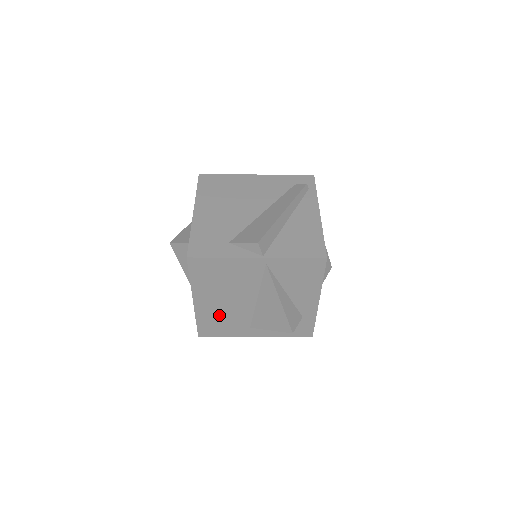
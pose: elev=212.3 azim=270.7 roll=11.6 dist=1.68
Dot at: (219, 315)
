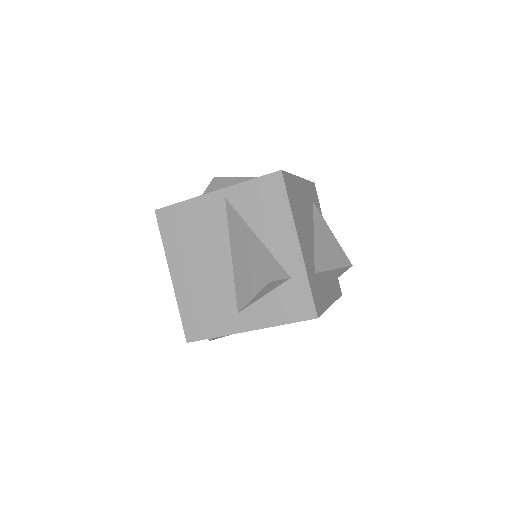
Dot at: (200, 296)
